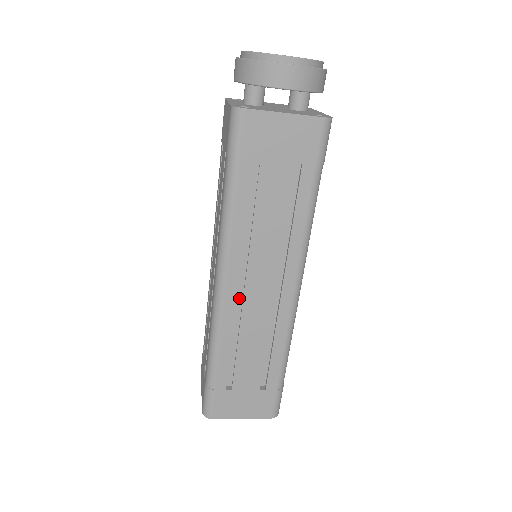
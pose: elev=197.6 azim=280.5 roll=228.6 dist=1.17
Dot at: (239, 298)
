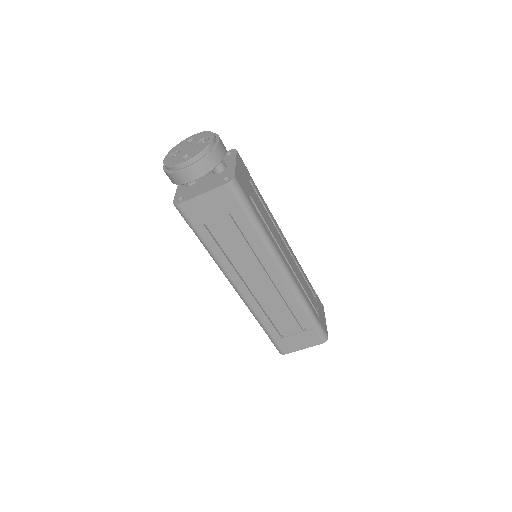
Dot at: (253, 291)
